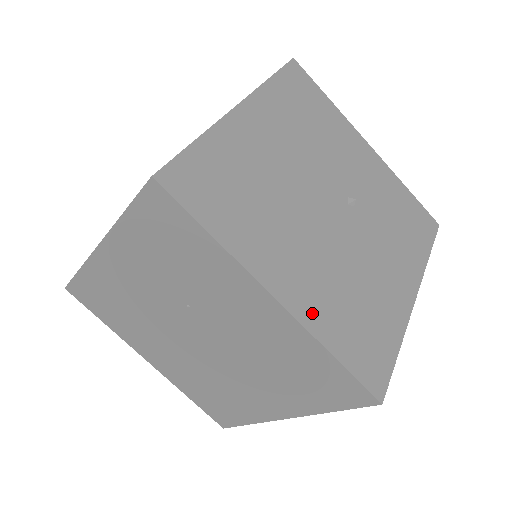
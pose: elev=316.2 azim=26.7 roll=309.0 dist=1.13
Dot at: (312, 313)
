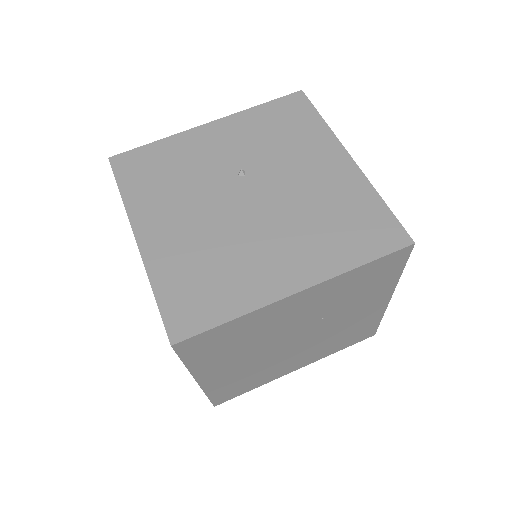
Dot at: occluded
